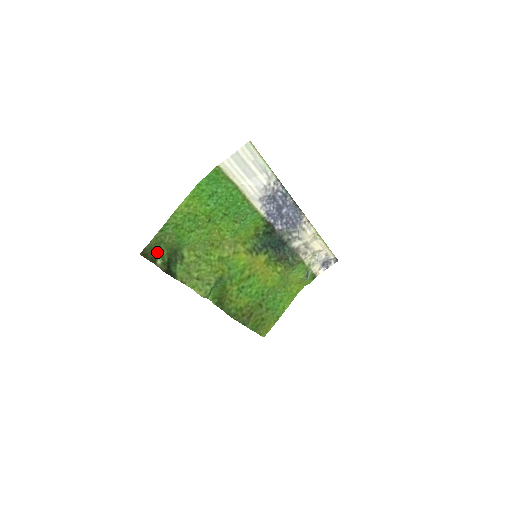
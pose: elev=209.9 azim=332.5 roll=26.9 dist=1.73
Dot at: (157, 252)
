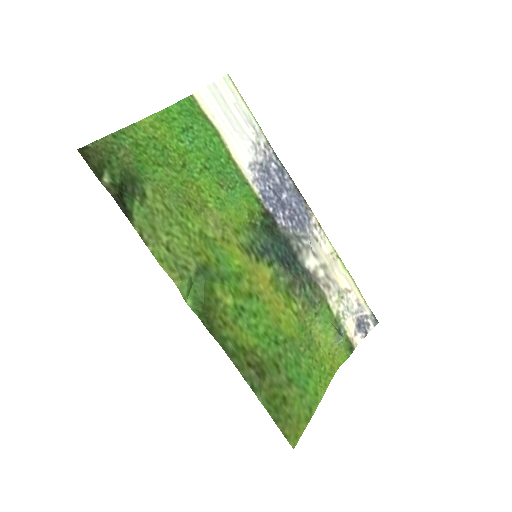
Dot at: (105, 164)
